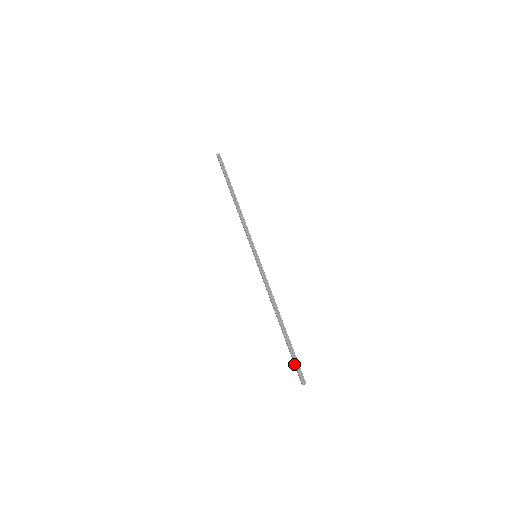
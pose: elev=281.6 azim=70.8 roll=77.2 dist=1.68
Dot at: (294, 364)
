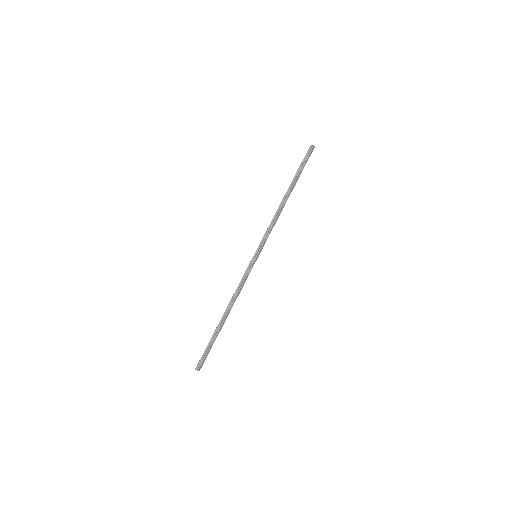
Dot at: (204, 352)
